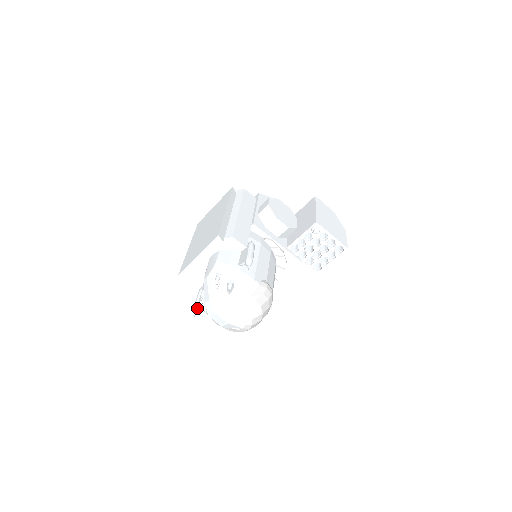
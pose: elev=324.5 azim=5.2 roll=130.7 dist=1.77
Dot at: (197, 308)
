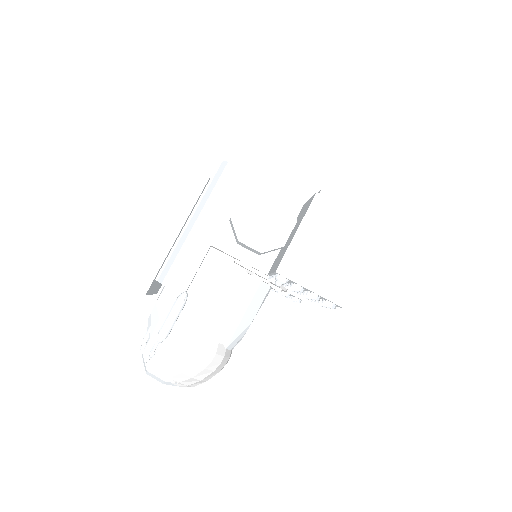
Dot at: occluded
